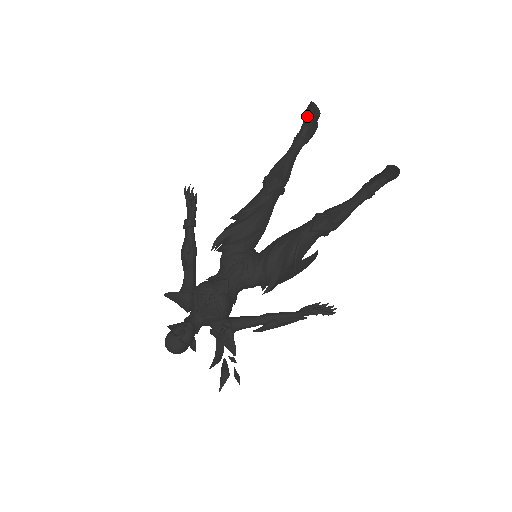
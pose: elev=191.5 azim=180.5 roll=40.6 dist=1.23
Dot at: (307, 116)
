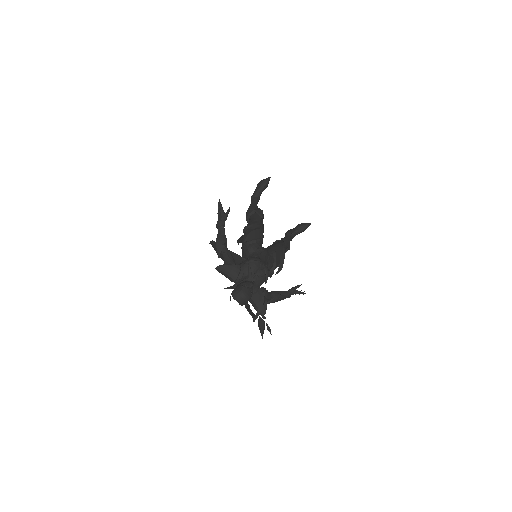
Dot at: (262, 186)
